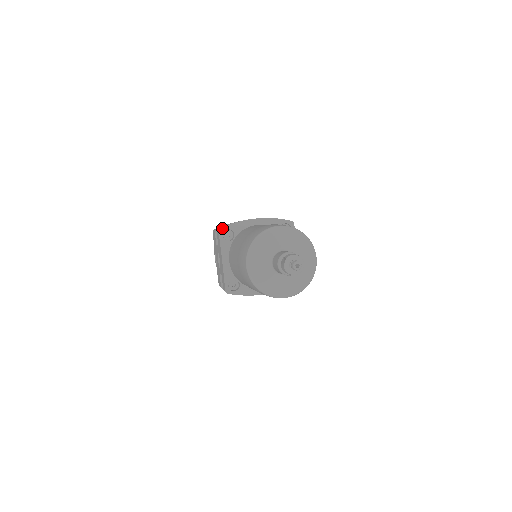
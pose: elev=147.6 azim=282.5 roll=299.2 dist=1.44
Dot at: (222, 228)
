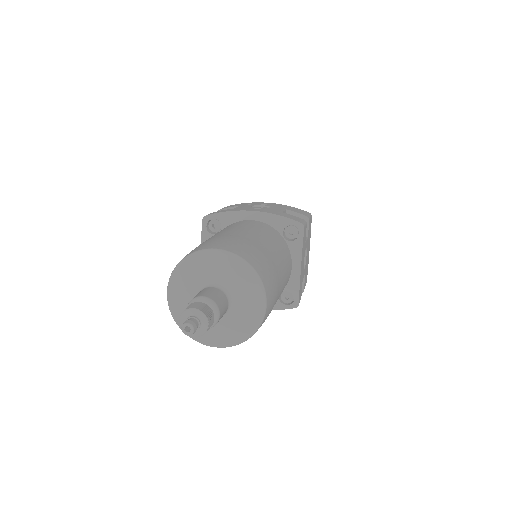
Dot at: (208, 216)
